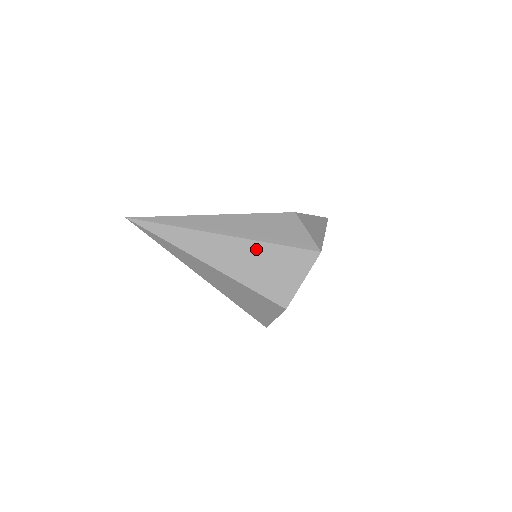
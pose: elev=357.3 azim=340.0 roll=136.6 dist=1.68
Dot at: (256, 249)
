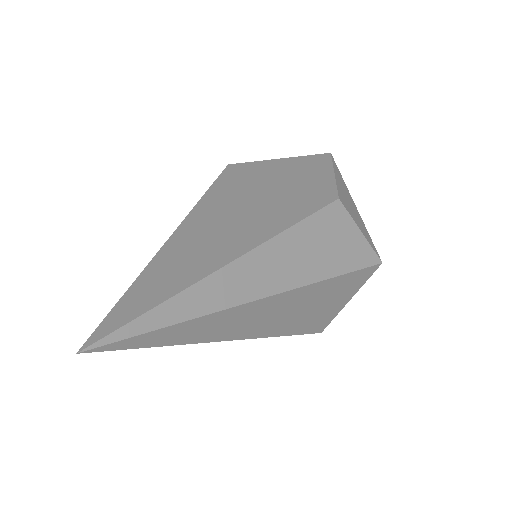
Dot at: (308, 293)
